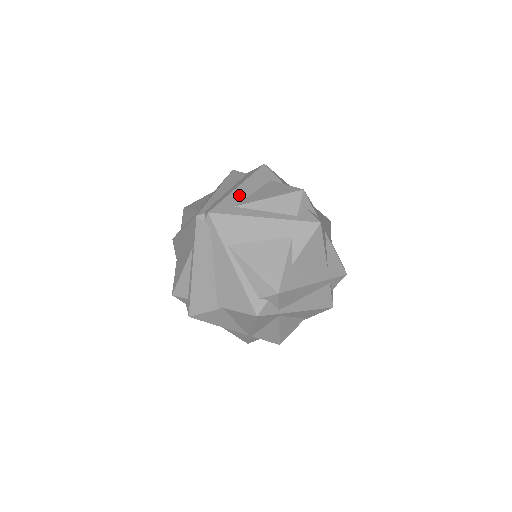
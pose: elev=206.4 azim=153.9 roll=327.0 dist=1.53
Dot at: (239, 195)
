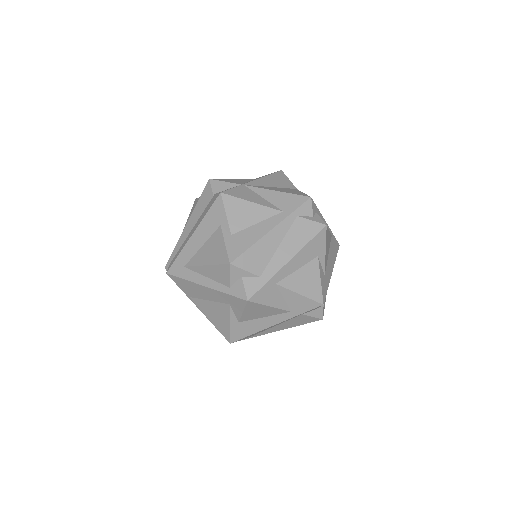
Dot at: (190, 250)
